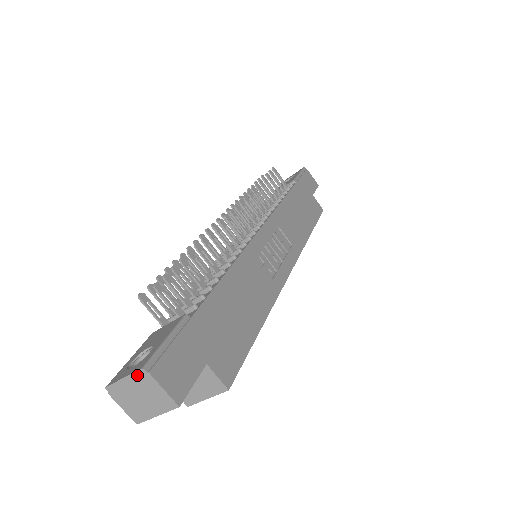
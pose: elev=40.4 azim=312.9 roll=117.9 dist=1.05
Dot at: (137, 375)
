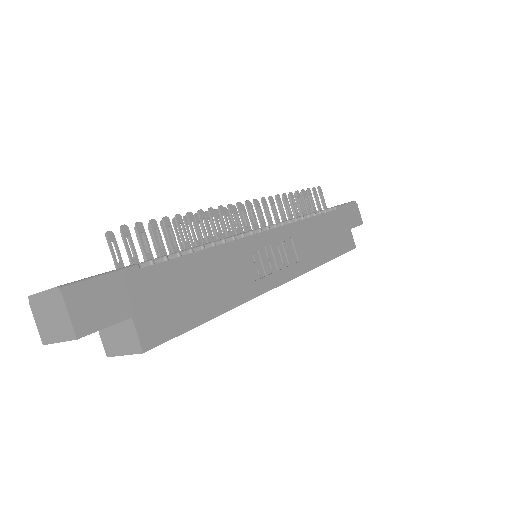
Dot at: (53, 292)
